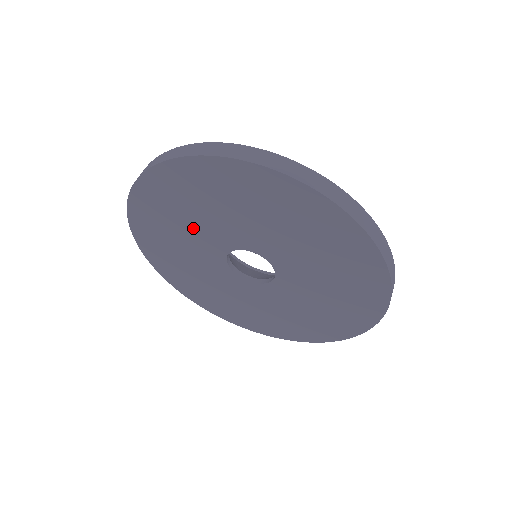
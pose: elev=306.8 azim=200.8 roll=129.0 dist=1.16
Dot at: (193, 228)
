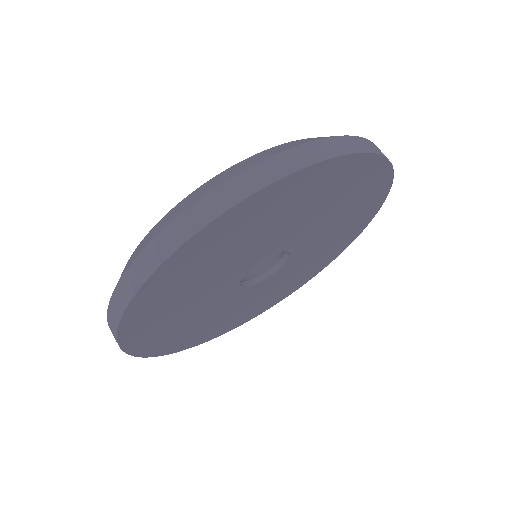
Dot at: (235, 256)
